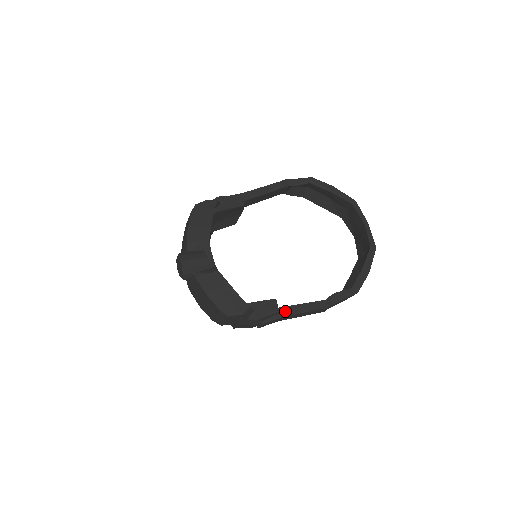
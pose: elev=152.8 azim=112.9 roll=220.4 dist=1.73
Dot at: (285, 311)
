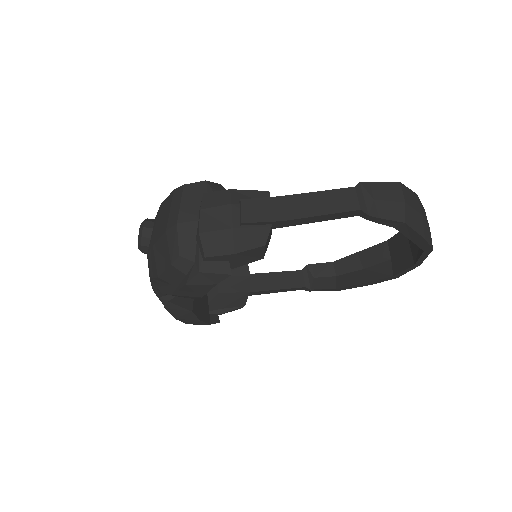
Dot at: occluded
